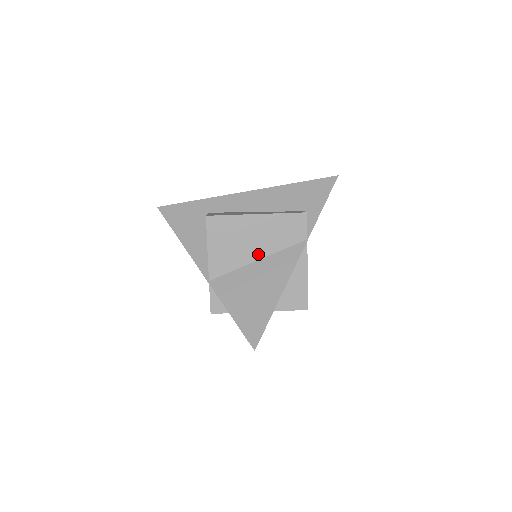
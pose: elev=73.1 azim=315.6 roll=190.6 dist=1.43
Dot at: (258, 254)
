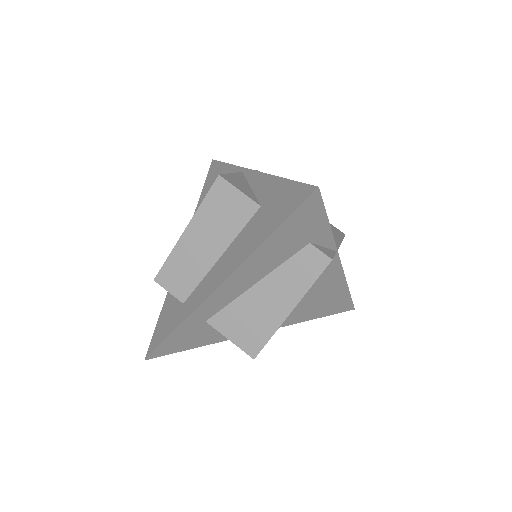
Dot at: occluded
